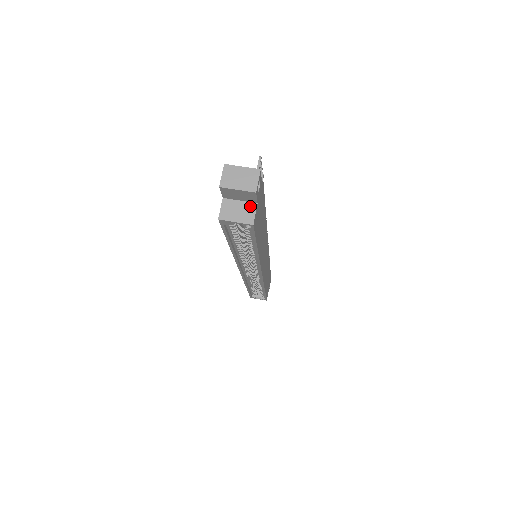
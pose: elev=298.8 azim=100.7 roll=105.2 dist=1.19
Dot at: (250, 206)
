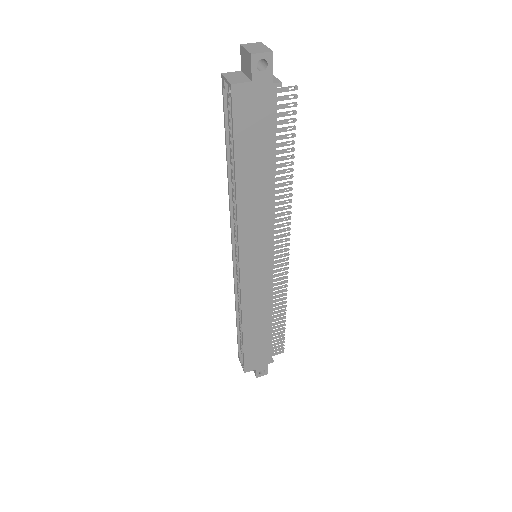
Dot at: (246, 80)
